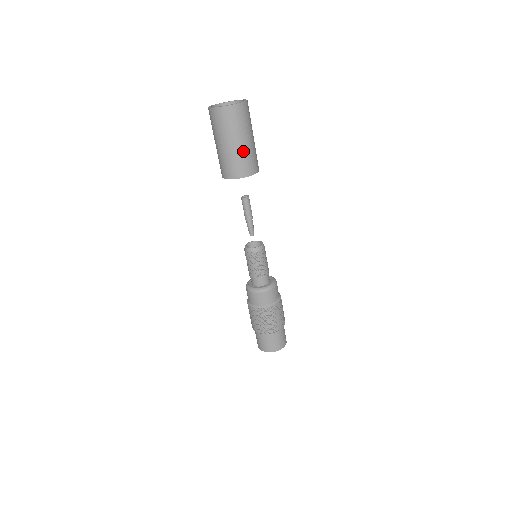
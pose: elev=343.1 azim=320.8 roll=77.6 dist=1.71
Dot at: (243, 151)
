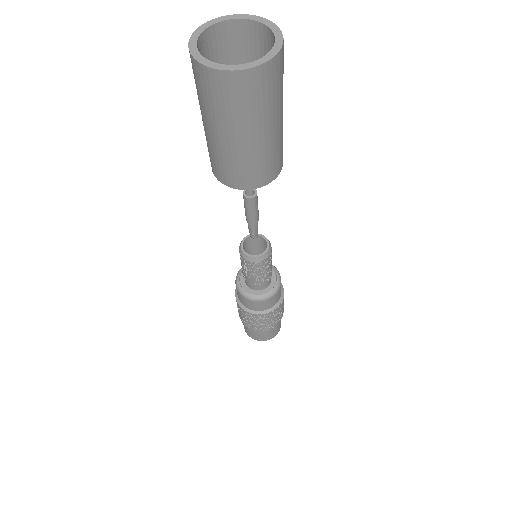
Dot at: (226, 151)
